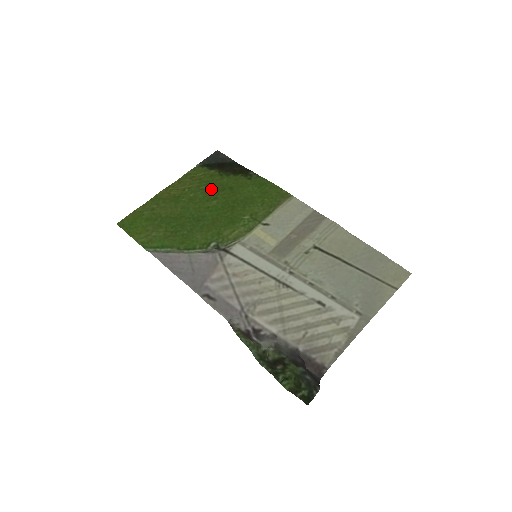
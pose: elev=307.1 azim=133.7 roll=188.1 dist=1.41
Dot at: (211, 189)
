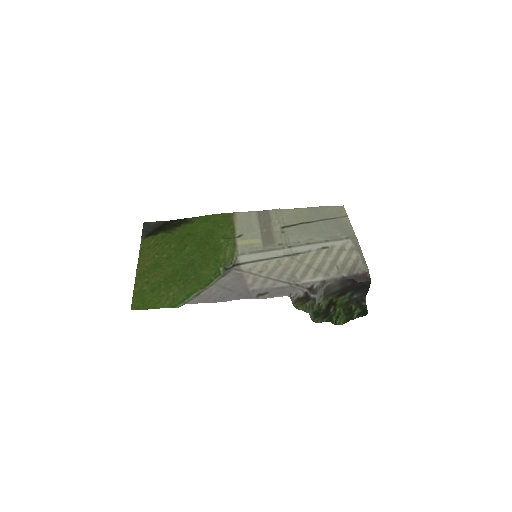
Dot at: (175, 243)
